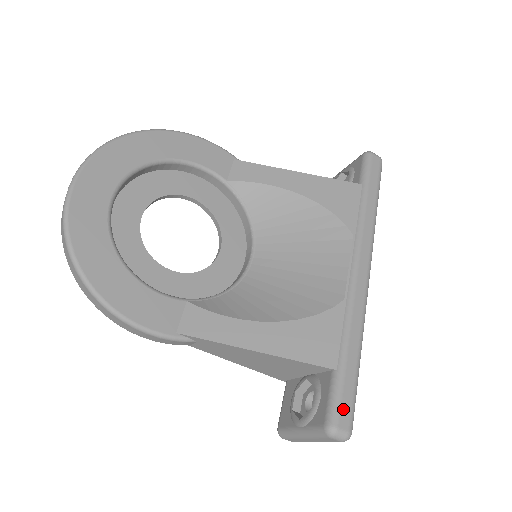
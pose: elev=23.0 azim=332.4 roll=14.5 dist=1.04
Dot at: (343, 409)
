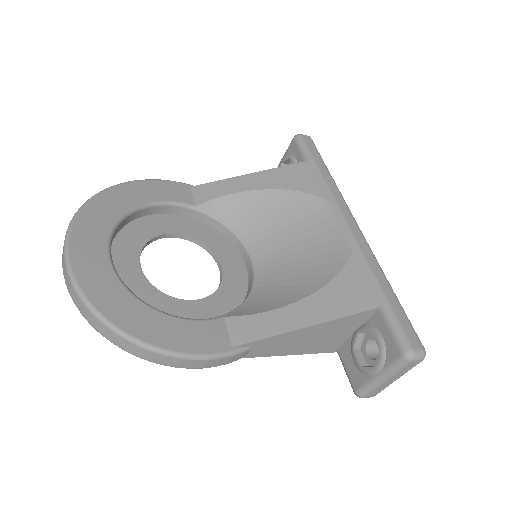
Dot at: (408, 333)
